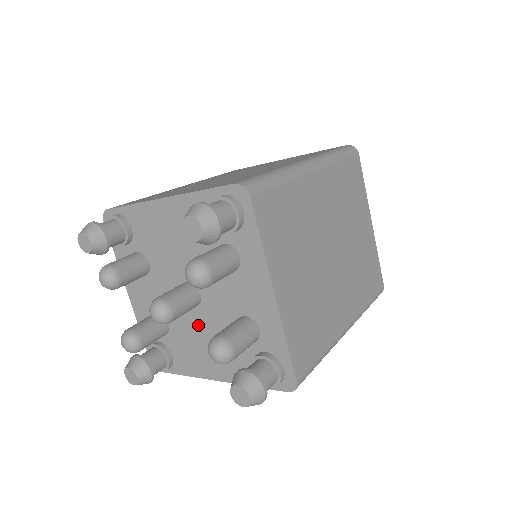
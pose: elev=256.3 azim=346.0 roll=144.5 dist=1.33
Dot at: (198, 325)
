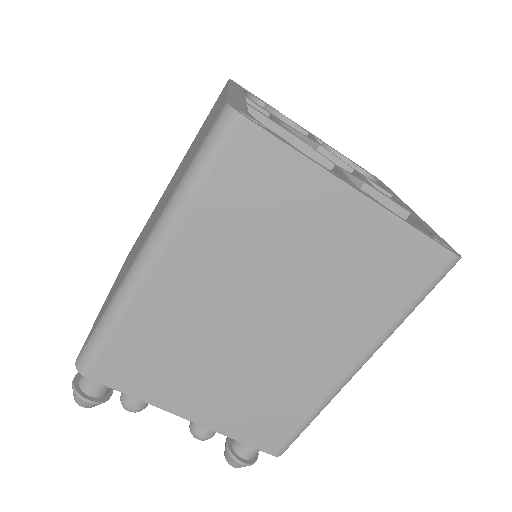
Dot at: occluded
